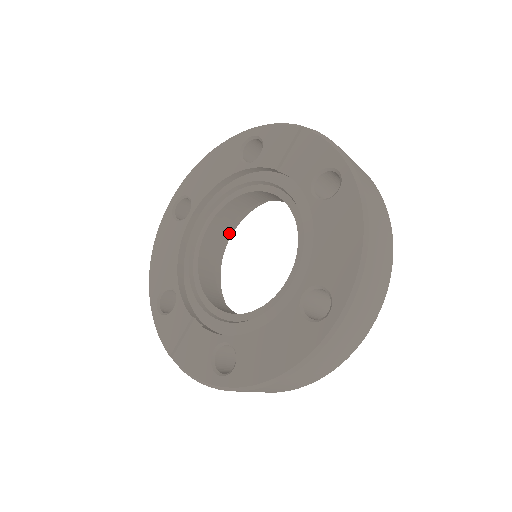
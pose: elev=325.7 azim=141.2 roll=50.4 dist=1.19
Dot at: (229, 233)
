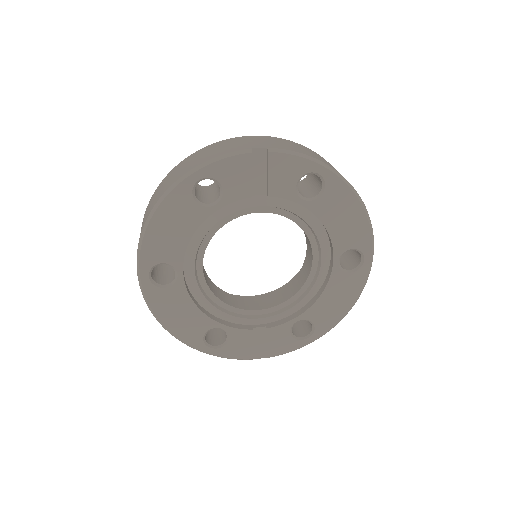
Dot at: occluded
